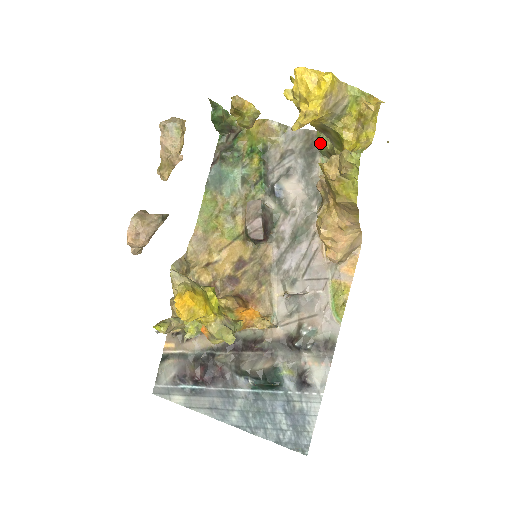
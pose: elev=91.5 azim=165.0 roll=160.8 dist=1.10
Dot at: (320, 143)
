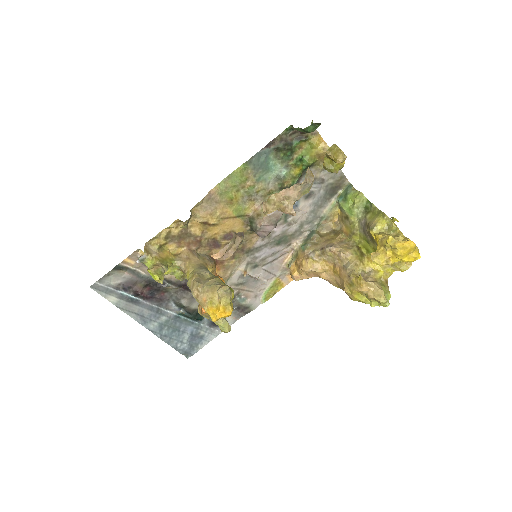
Dot at: (347, 203)
